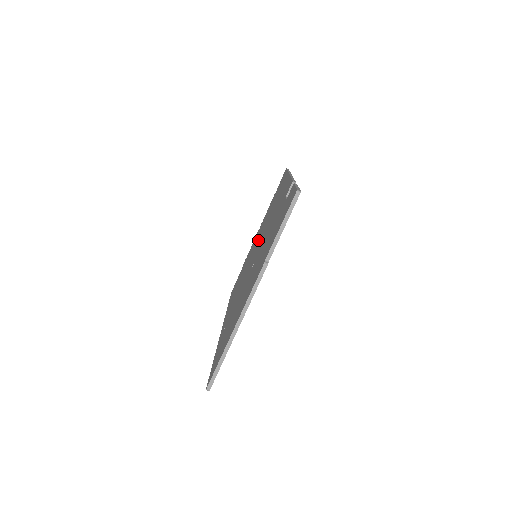
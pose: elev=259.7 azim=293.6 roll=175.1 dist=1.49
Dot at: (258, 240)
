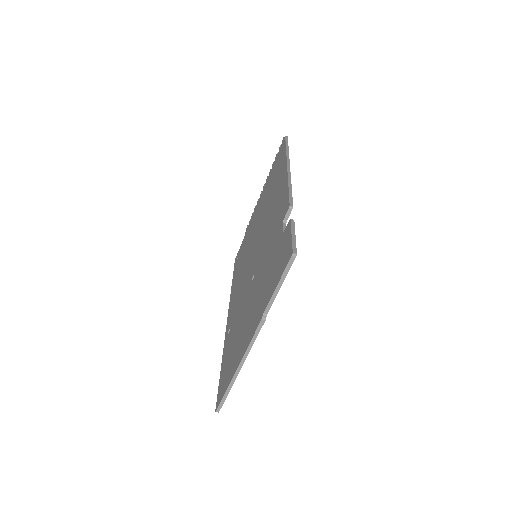
Dot at: (258, 229)
